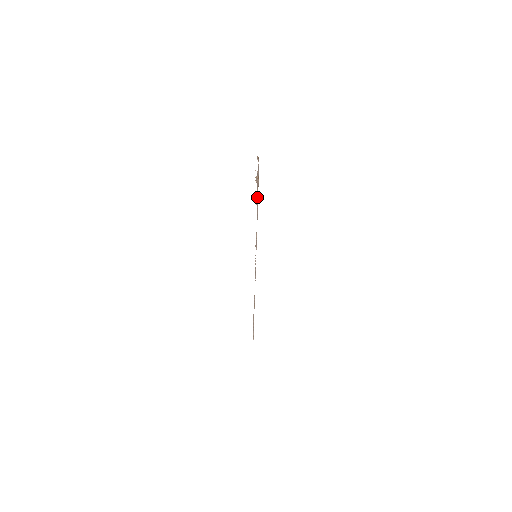
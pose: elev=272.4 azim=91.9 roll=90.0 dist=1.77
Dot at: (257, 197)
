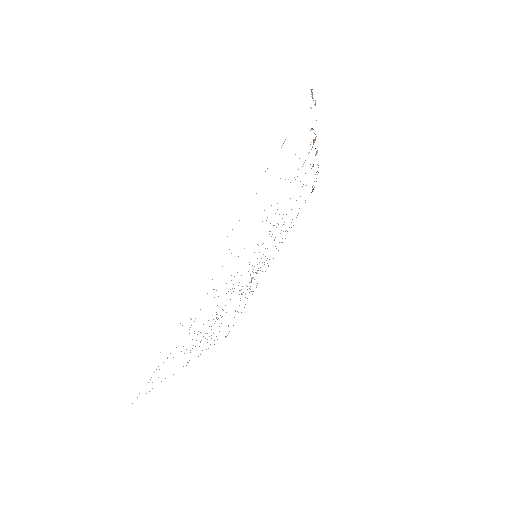
Dot at: occluded
